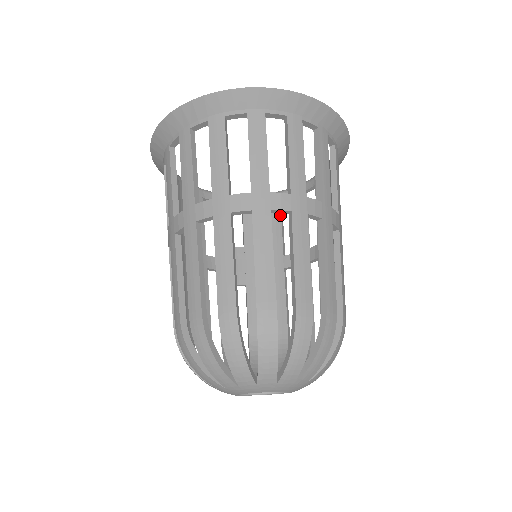
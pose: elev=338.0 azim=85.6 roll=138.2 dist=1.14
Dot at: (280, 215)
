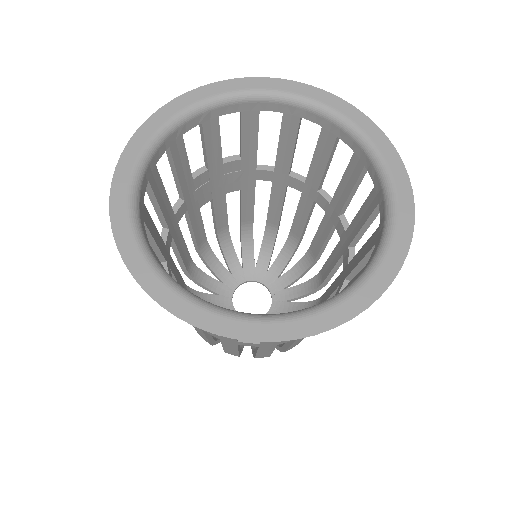
Dot at: (257, 130)
